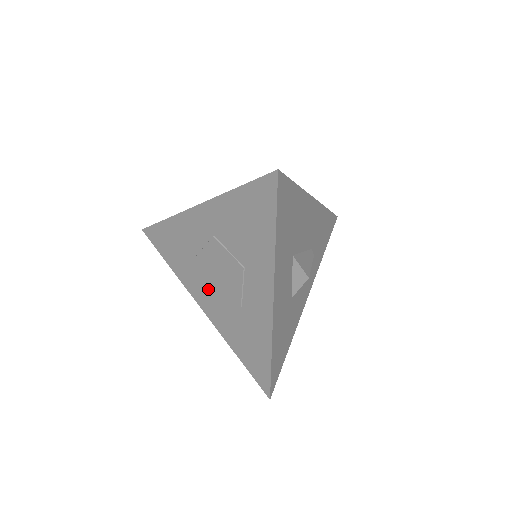
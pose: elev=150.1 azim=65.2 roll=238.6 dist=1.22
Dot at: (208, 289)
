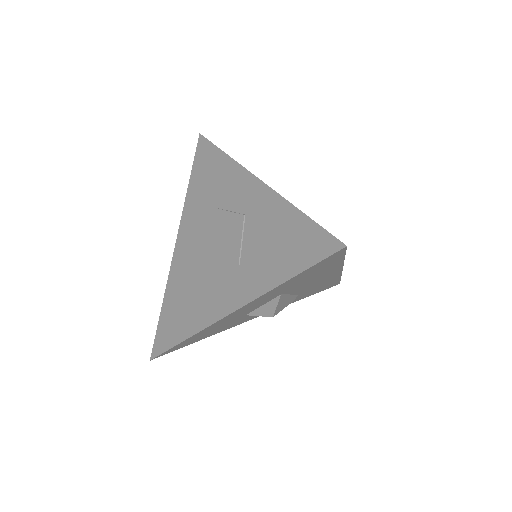
Dot at: (196, 239)
